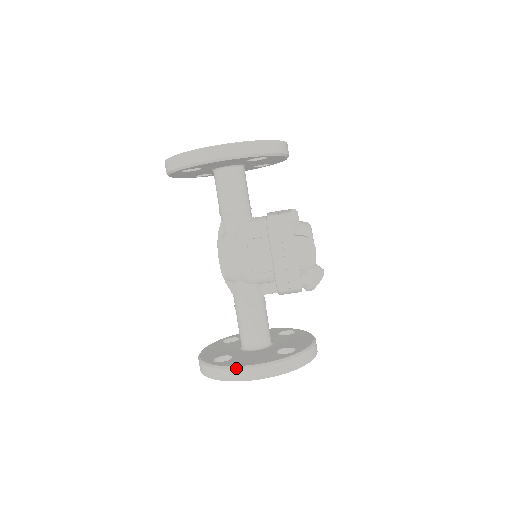
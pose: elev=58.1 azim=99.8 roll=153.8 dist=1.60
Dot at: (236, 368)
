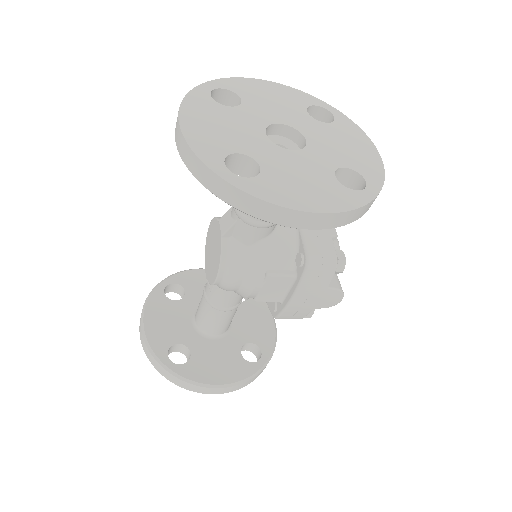
Dot at: (202, 386)
